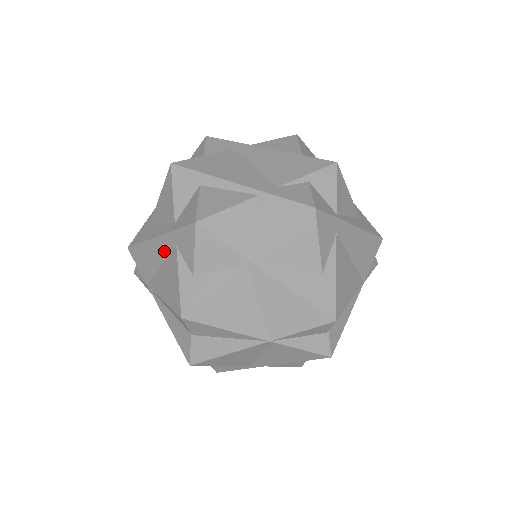
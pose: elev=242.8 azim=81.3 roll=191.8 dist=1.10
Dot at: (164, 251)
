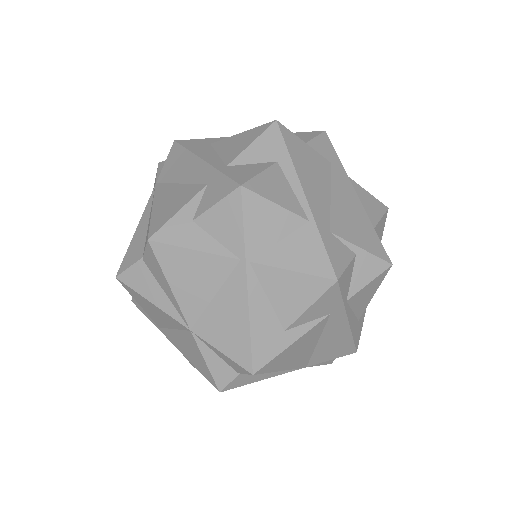
Dot at: (195, 176)
